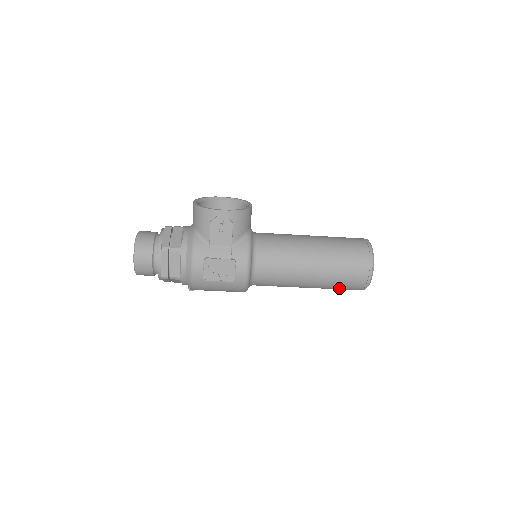
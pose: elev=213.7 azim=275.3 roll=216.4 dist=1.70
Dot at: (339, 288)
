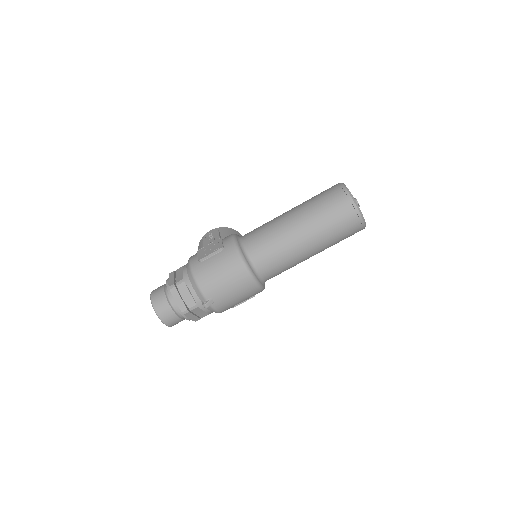
Dot at: (328, 214)
